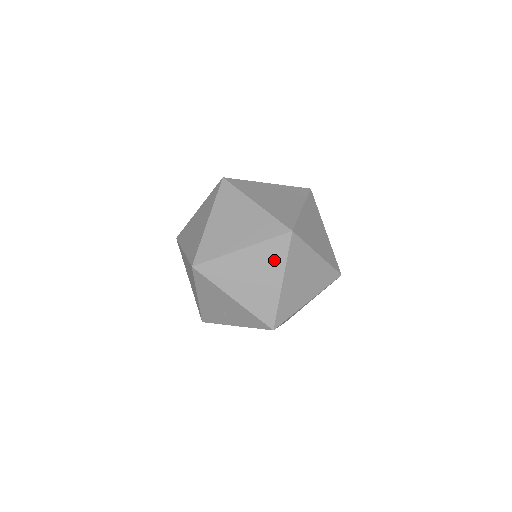
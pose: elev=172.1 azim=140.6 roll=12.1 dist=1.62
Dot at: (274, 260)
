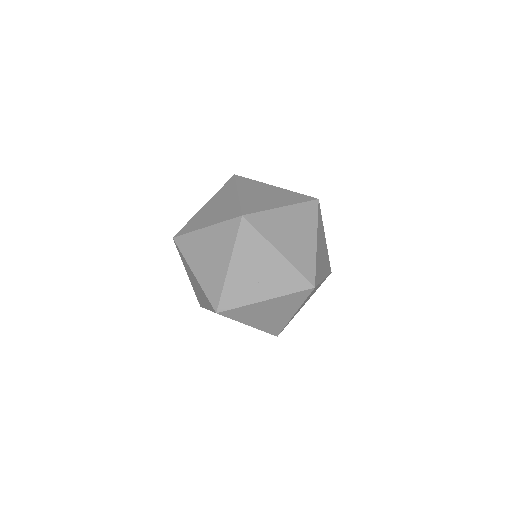
Dot at: (308, 221)
